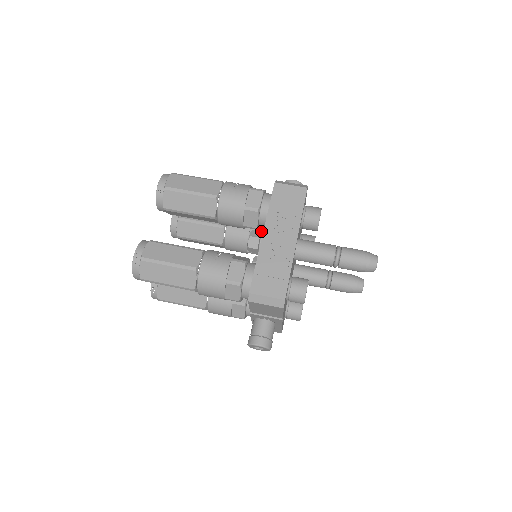
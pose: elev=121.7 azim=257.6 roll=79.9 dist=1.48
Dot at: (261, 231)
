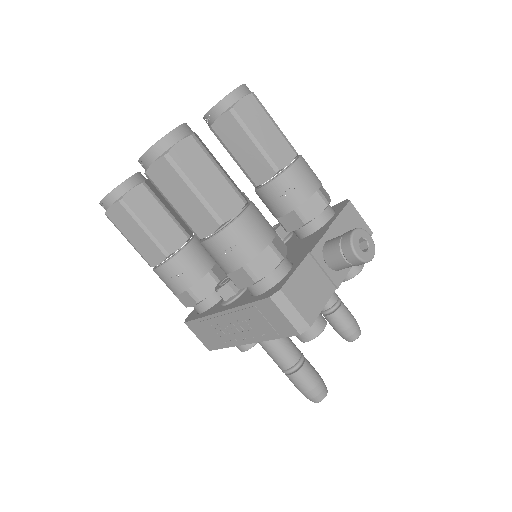
Dot at: (235, 293)
